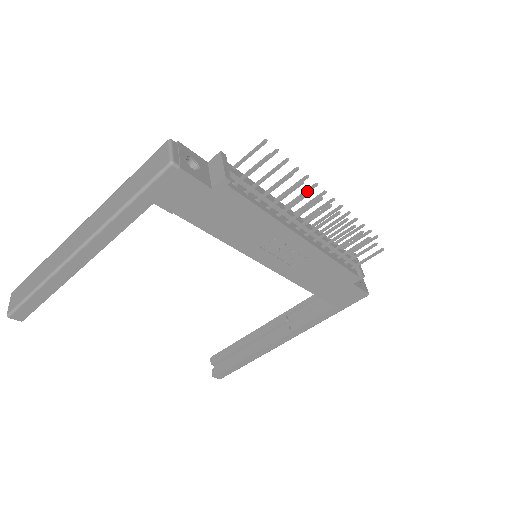
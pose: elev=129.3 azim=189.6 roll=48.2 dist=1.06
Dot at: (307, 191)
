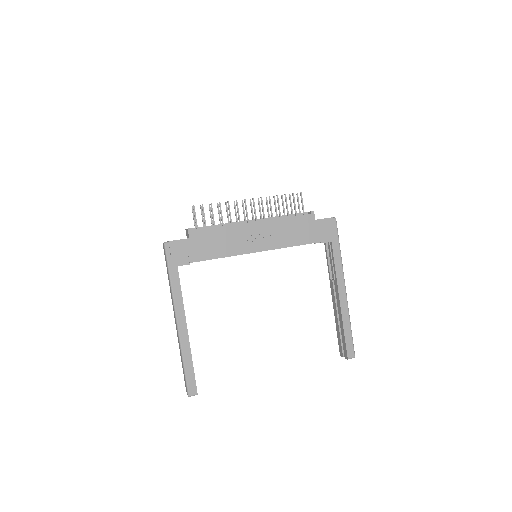
Dot at: (235, 208)
